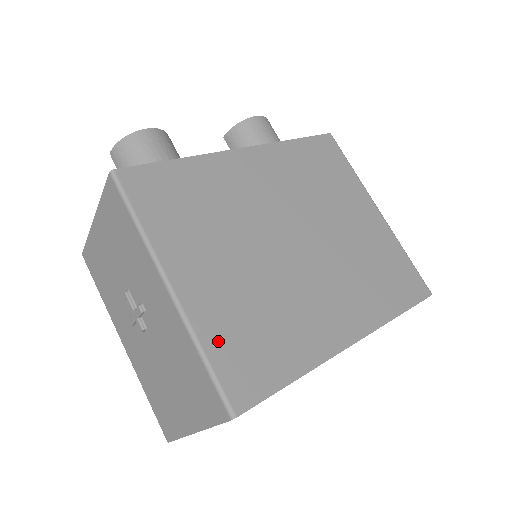
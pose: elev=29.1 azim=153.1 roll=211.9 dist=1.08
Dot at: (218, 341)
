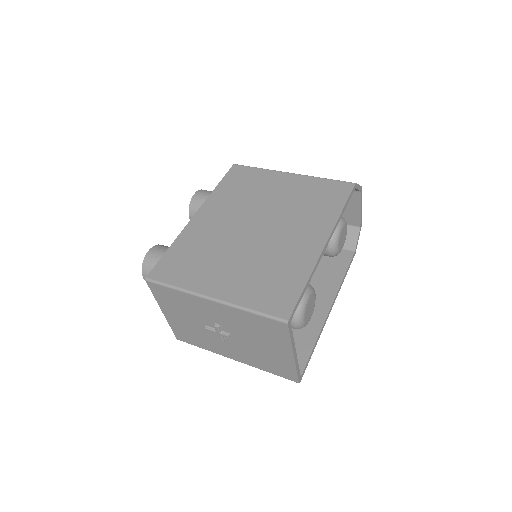
Dot at: (253, 300)
